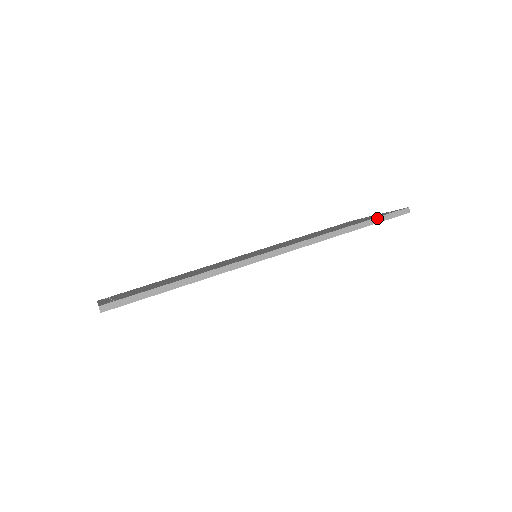
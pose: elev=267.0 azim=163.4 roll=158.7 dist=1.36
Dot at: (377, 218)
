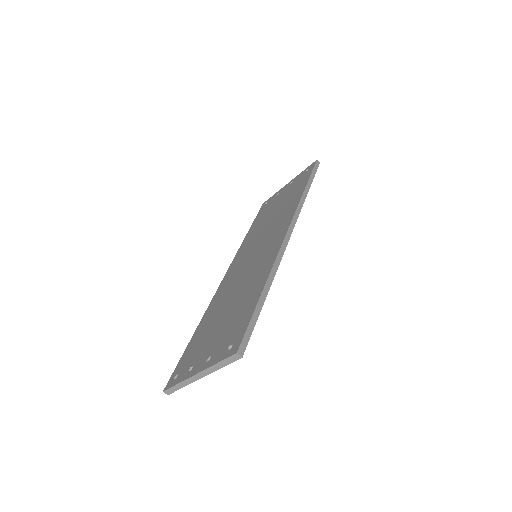
Dot at: (311, 175)
